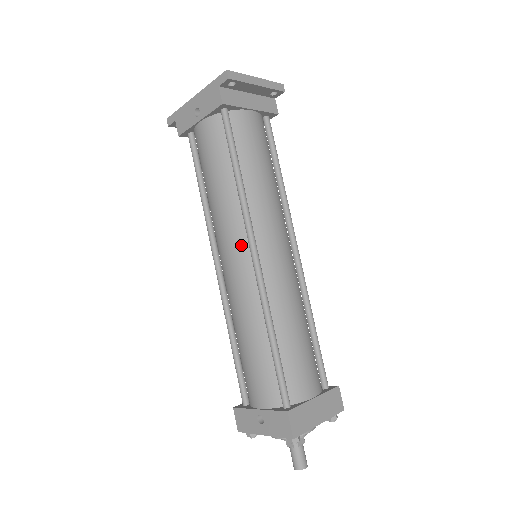
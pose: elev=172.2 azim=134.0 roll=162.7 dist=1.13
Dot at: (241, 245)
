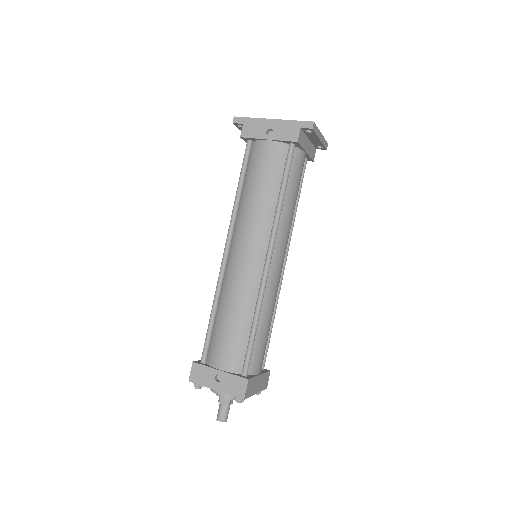
Dot at: (261, 247)
